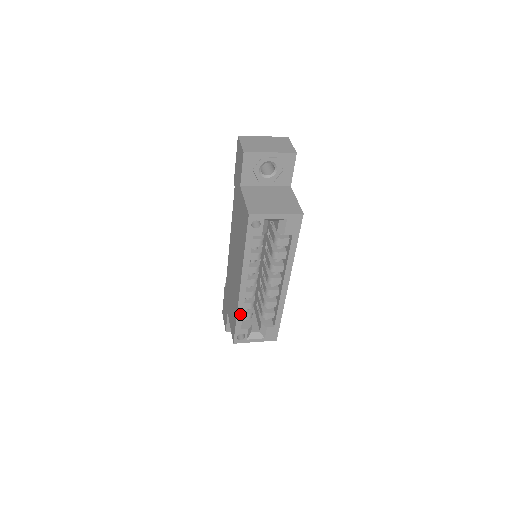
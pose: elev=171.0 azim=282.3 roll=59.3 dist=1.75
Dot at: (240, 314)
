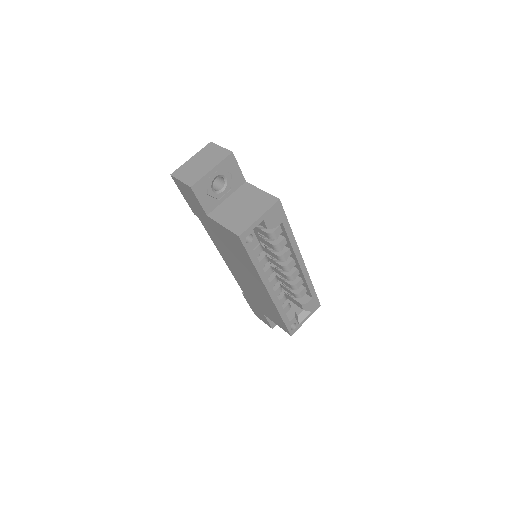
Dot at: (282, 312)
